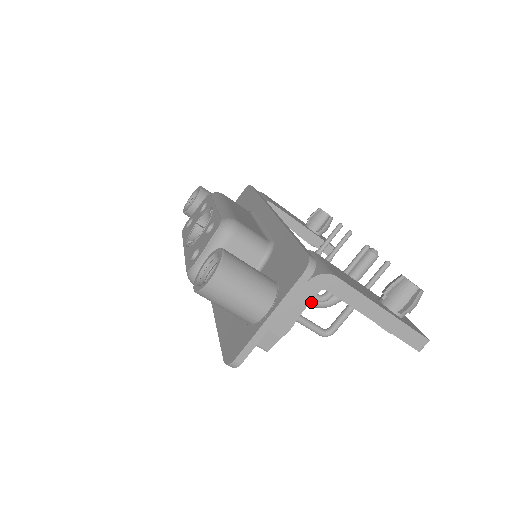
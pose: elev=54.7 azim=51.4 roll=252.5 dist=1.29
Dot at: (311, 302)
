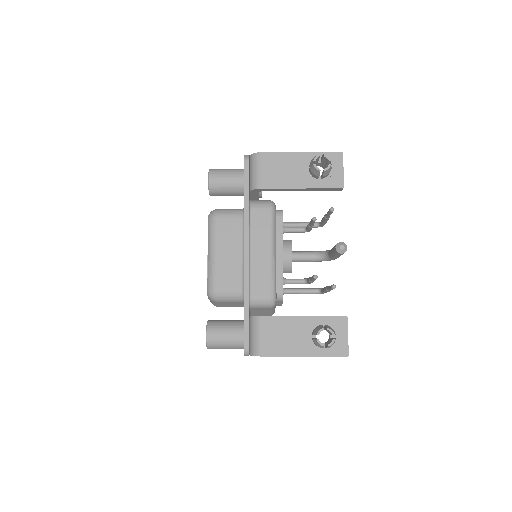
Dot at: occluded
